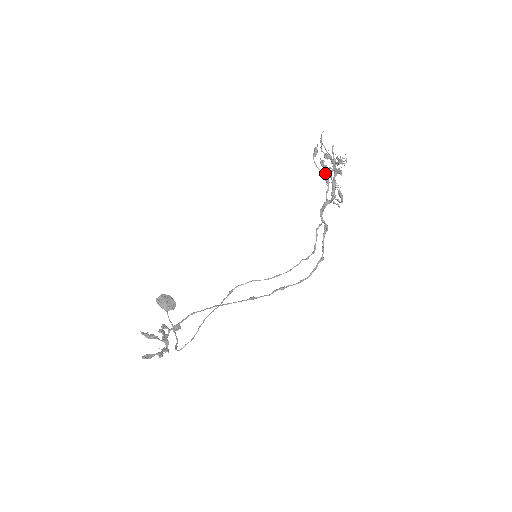
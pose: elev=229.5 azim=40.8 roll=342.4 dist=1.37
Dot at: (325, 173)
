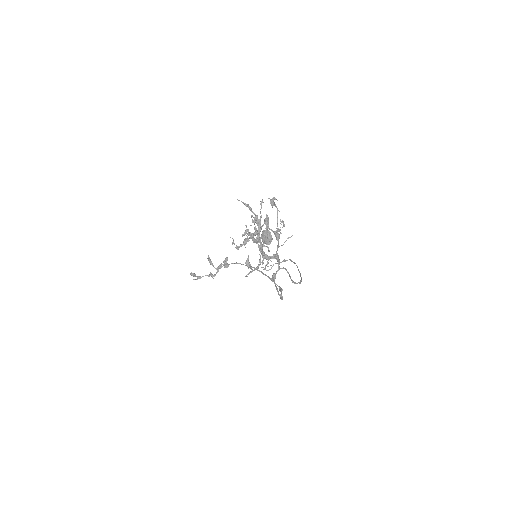
Dot at: (271, 230)
